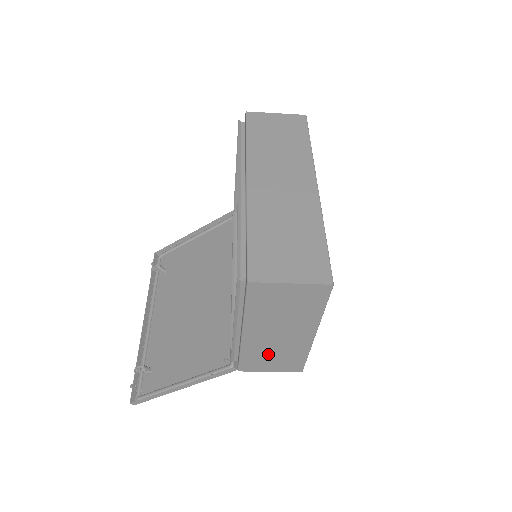
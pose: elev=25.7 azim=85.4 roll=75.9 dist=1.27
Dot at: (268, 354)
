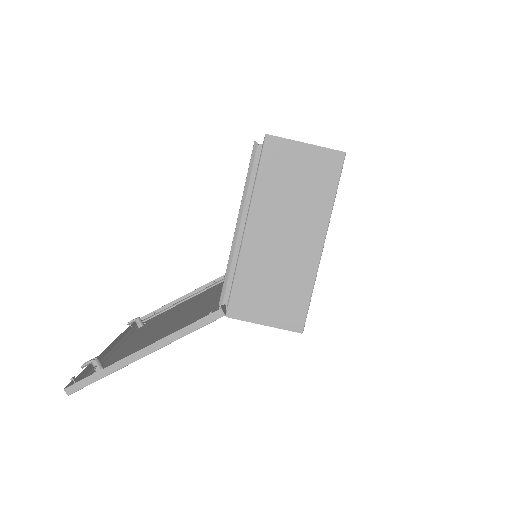
Dot at: (267, 280)
